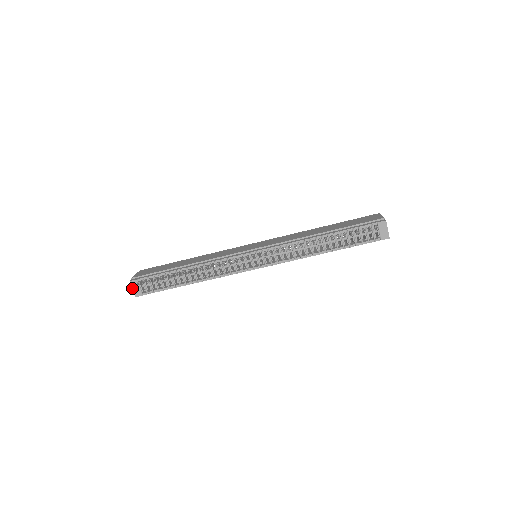
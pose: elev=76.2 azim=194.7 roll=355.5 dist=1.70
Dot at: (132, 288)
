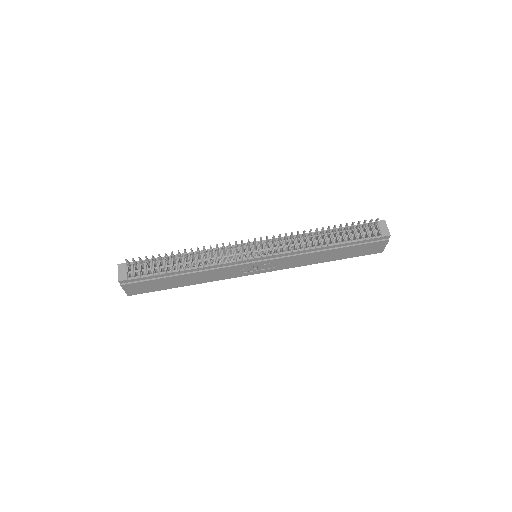
Dot at: (118, 271)
